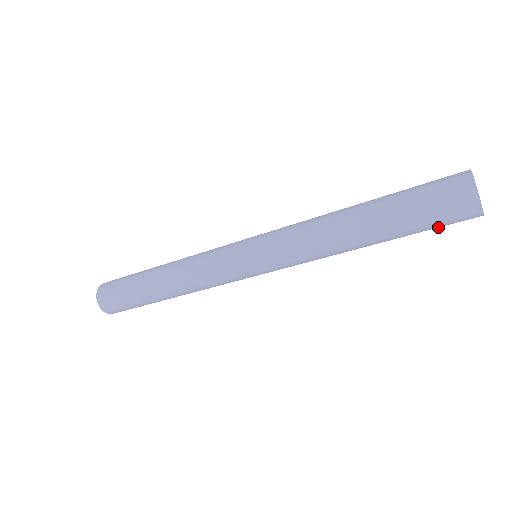
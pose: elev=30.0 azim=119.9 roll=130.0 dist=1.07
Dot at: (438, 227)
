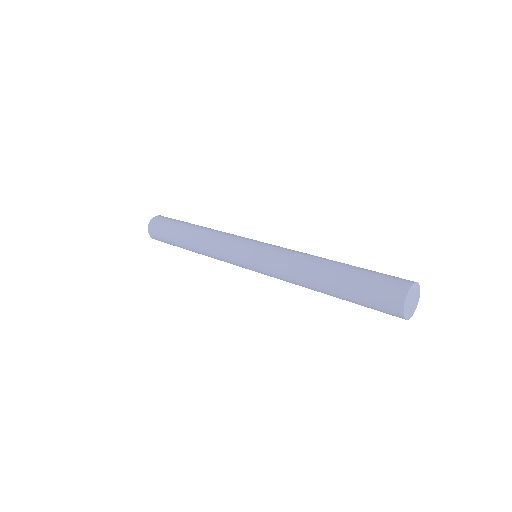
Dot at: occluded
